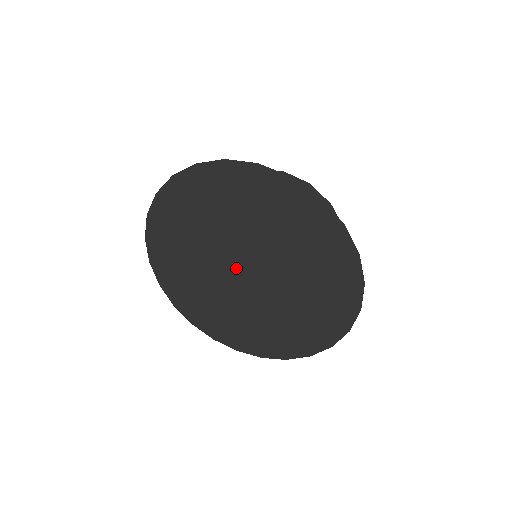
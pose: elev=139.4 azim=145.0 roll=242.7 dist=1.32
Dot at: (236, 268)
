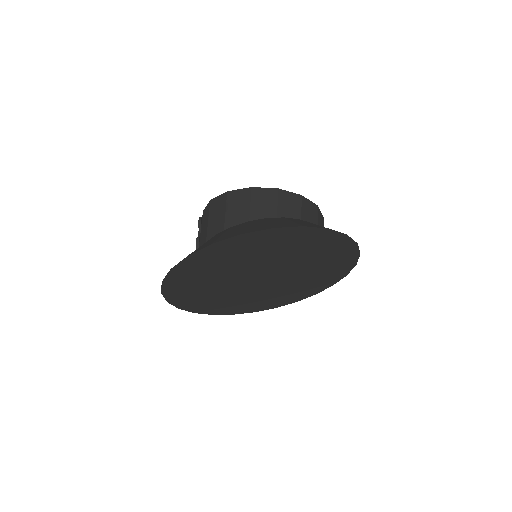
Dot at: (254, 279)
